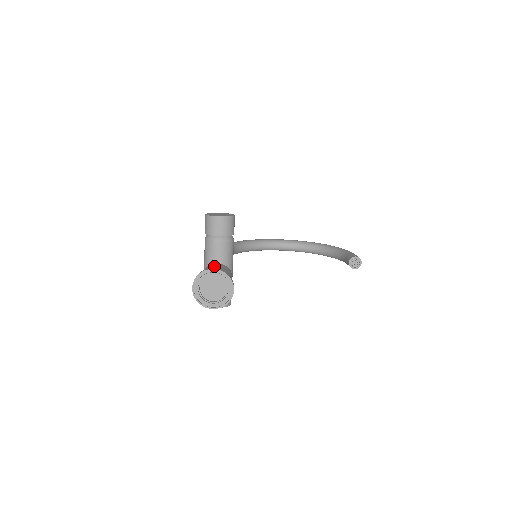
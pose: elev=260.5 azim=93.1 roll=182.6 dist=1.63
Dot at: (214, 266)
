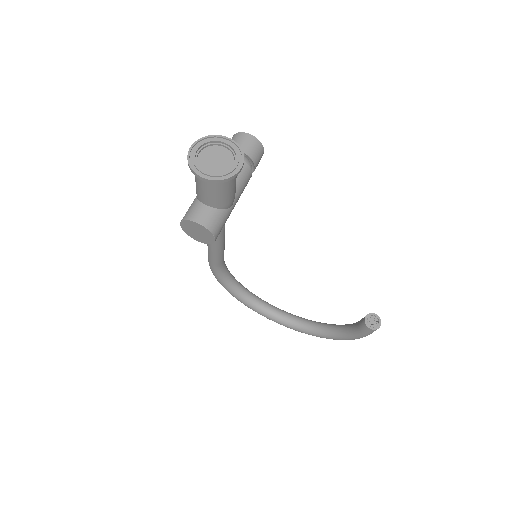
Dot at: occluded
